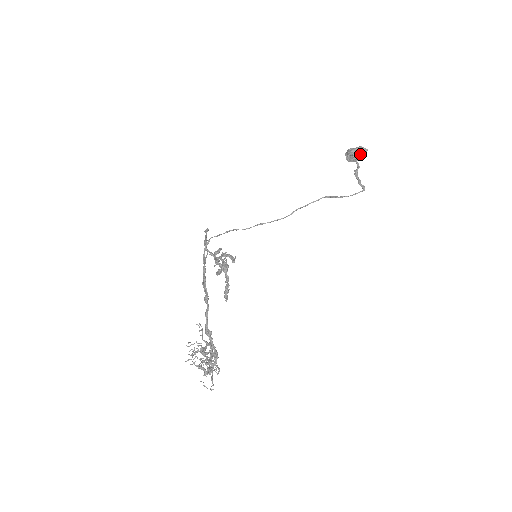
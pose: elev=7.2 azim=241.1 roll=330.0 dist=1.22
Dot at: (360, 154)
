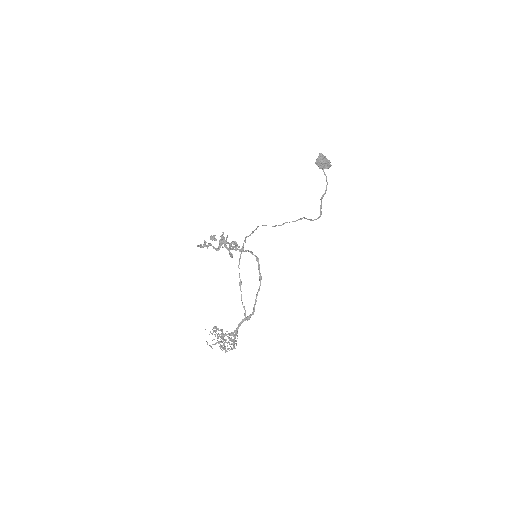
Dot at: occluded
